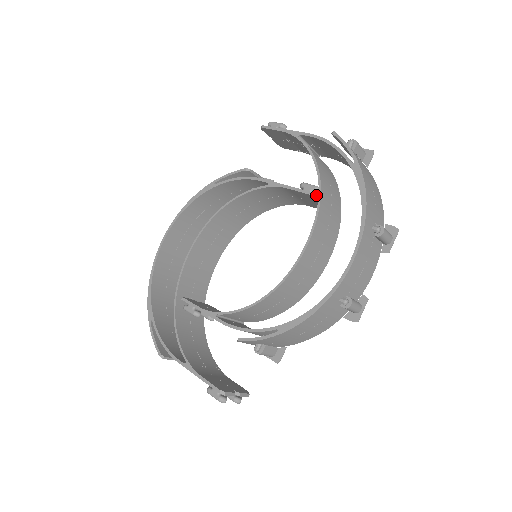
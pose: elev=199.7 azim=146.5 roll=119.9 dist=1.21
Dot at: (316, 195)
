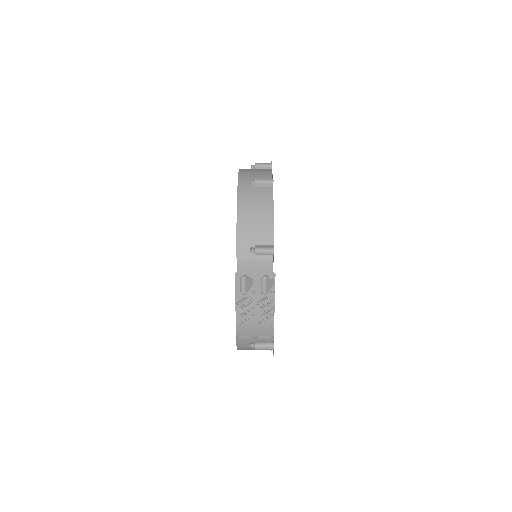
Dot at: occluded
